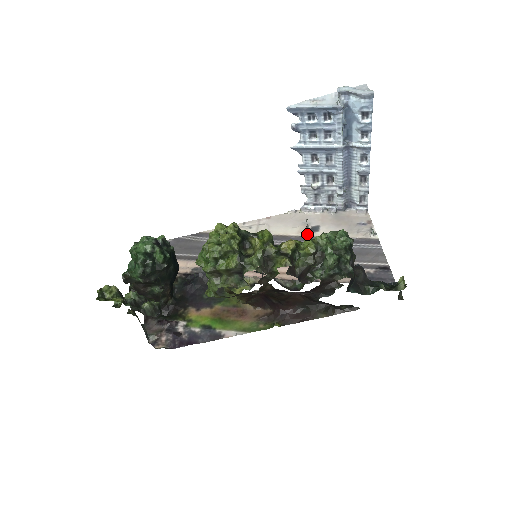
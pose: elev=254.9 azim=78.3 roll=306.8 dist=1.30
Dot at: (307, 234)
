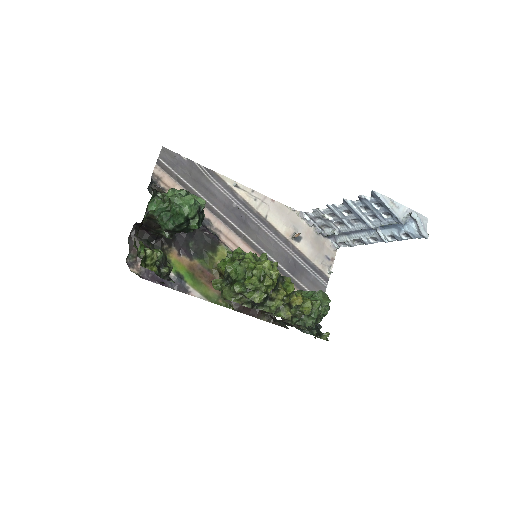
Dot at: (291, 239)
